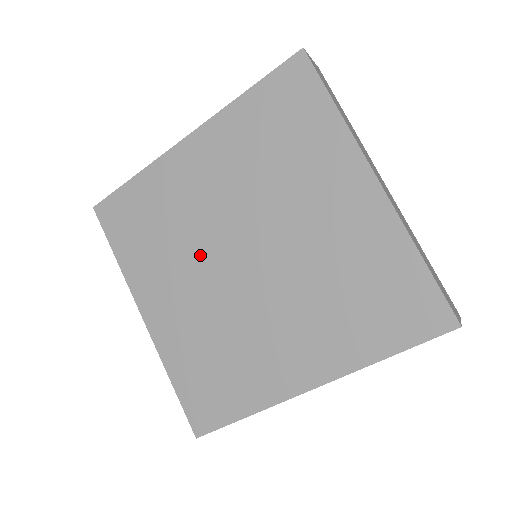
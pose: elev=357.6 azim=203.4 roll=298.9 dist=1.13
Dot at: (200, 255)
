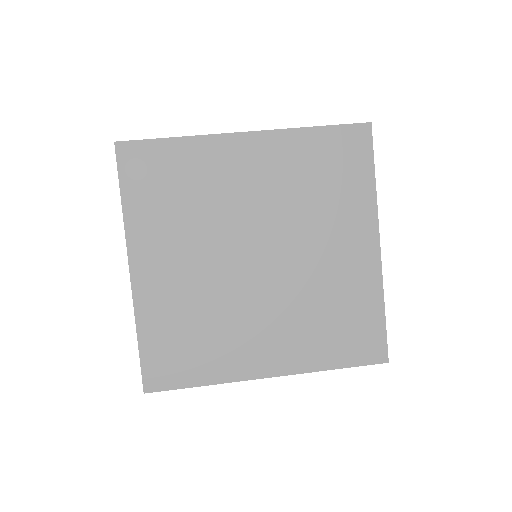
Dot at: (216, 238)
